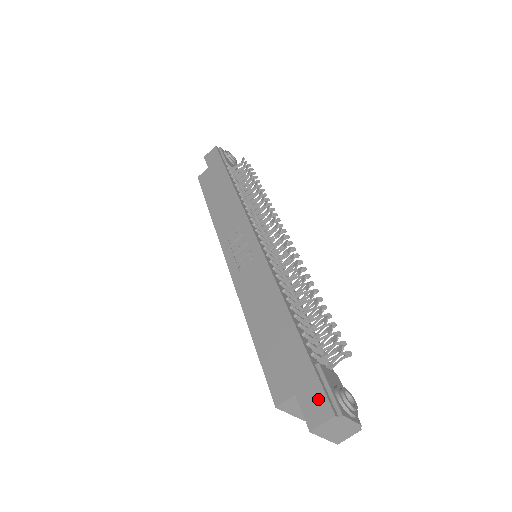
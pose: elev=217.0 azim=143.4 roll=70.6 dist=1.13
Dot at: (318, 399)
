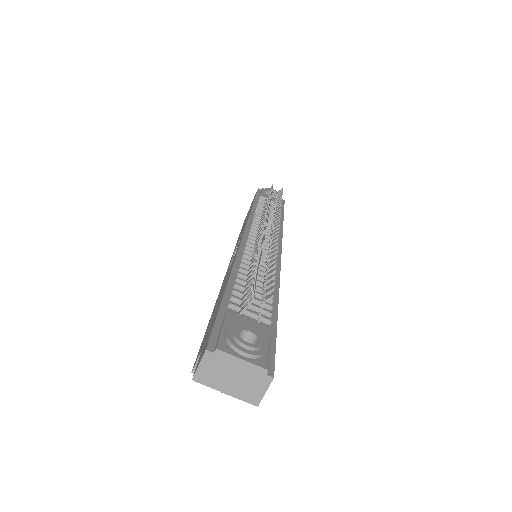
Dot at: (206, 342)
